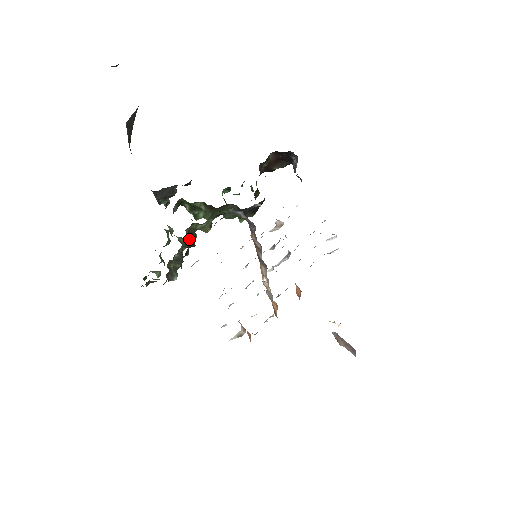
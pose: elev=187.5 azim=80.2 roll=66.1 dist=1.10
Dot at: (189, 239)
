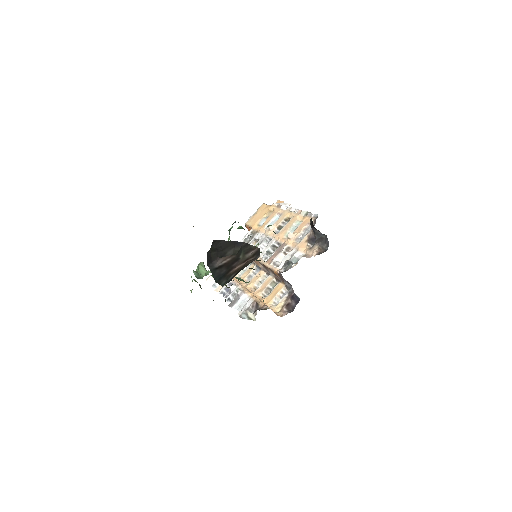
Dot at: occluded
